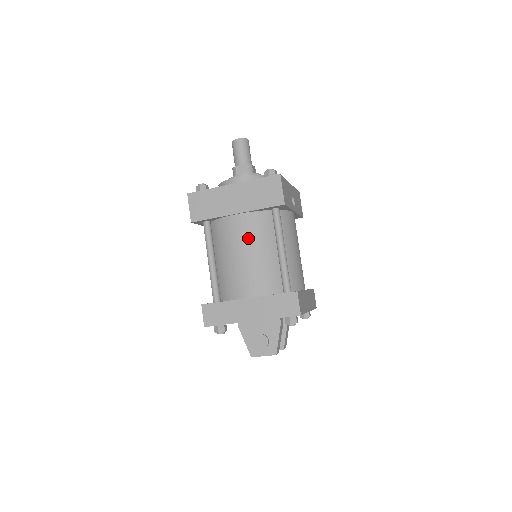
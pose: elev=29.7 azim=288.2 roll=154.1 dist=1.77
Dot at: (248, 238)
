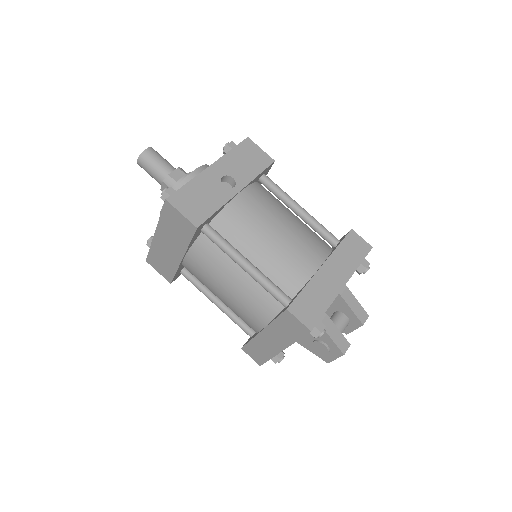
Dot at: (211, 275)
